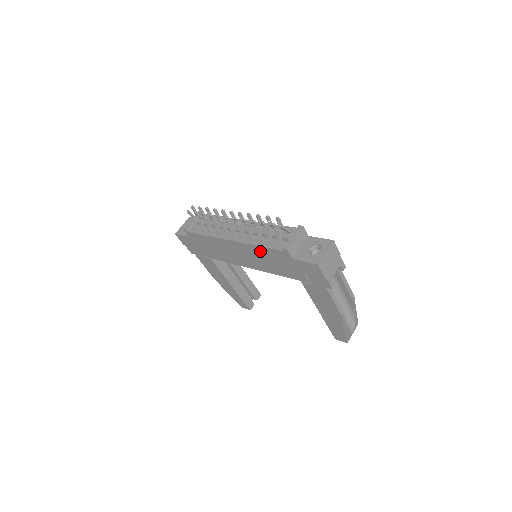
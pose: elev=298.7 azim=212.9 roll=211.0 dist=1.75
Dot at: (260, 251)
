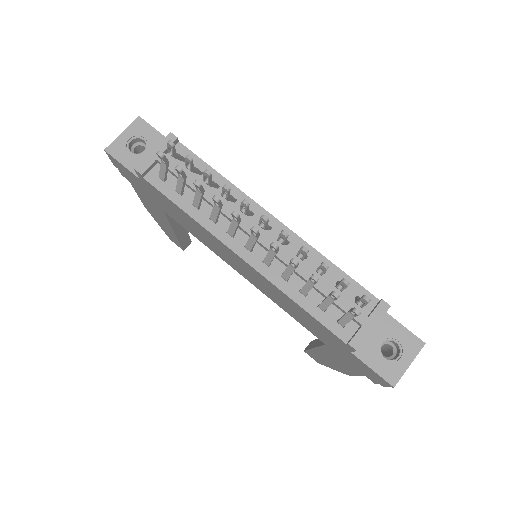
Dot at: (292, 303)
